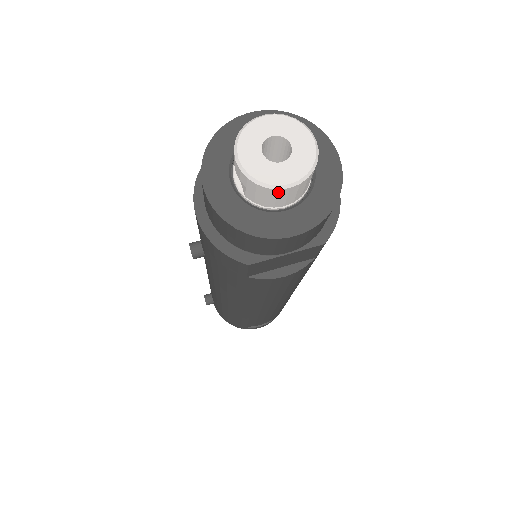
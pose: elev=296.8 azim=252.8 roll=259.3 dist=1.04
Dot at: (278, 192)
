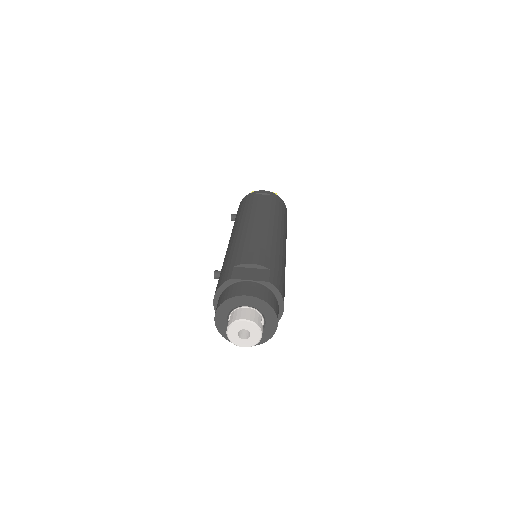
Dot at: (239, 345)
